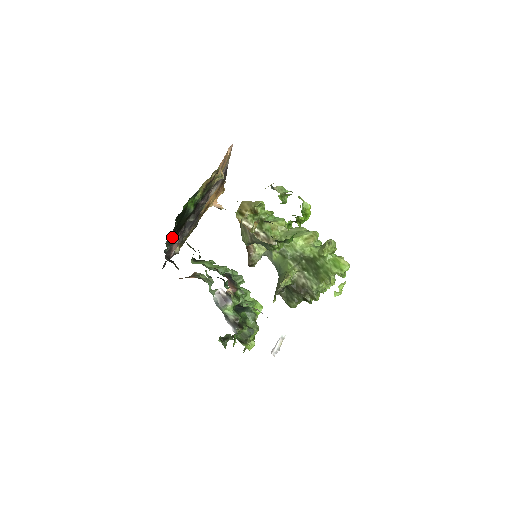
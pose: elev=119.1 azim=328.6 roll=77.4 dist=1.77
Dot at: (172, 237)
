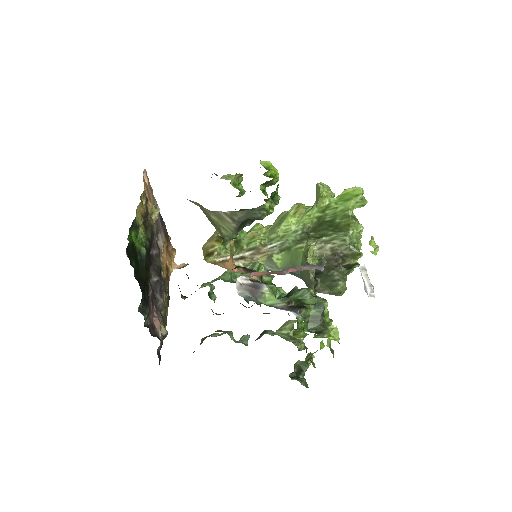
Dot at: occluded
